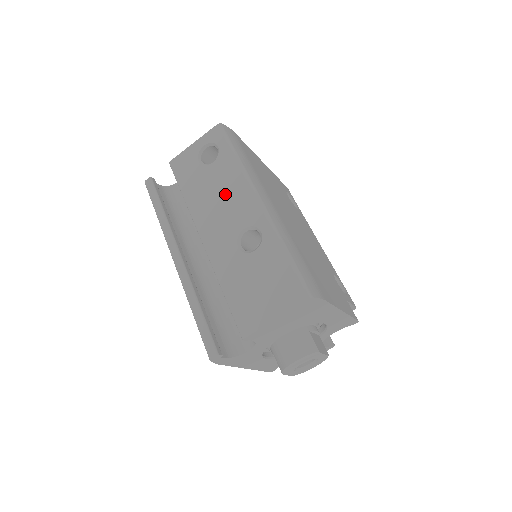
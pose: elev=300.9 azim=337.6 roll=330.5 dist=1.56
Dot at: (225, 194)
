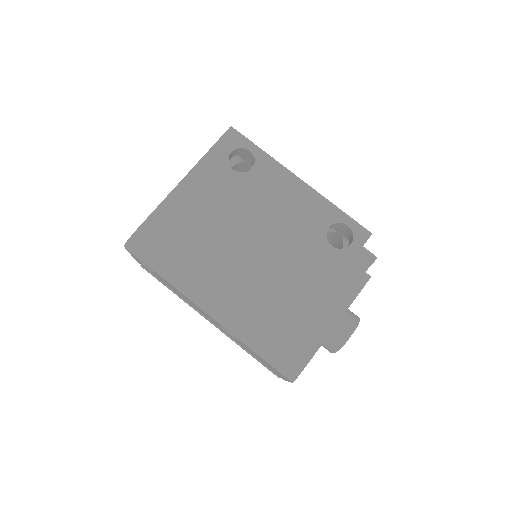
Dot at: occluded
